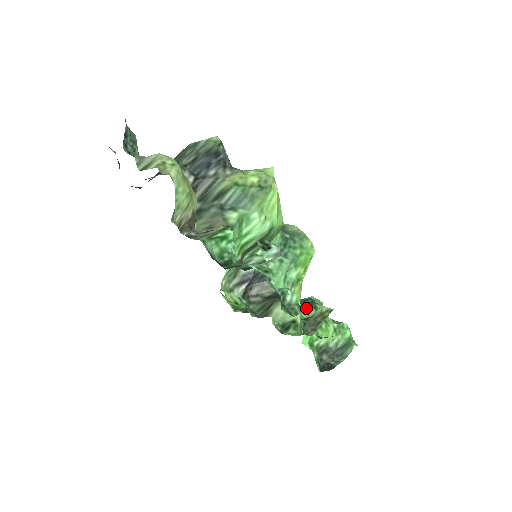
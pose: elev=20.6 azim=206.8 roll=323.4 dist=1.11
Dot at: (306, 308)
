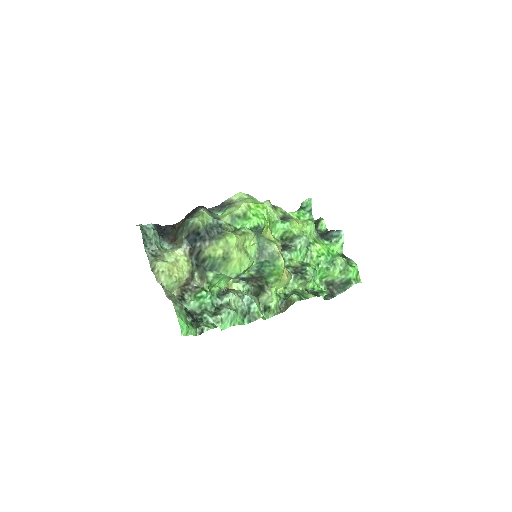
Dot at: (298, 279)
